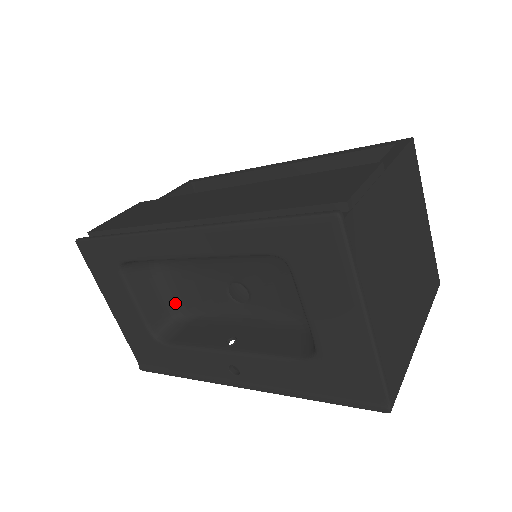
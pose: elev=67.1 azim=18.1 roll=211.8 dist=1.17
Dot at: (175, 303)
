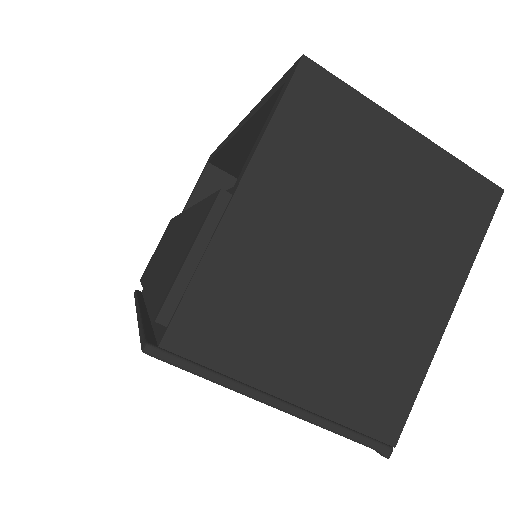
Dot at: occluded
